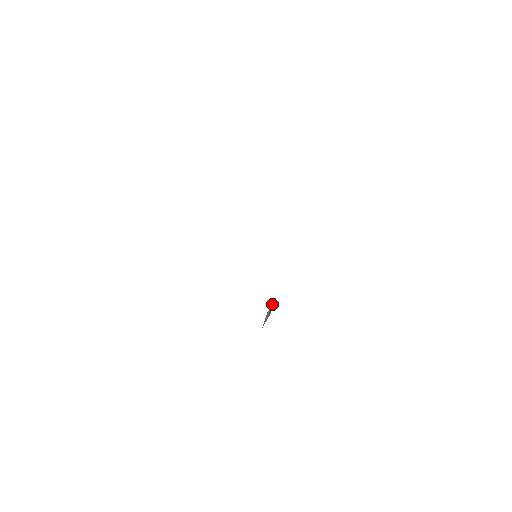
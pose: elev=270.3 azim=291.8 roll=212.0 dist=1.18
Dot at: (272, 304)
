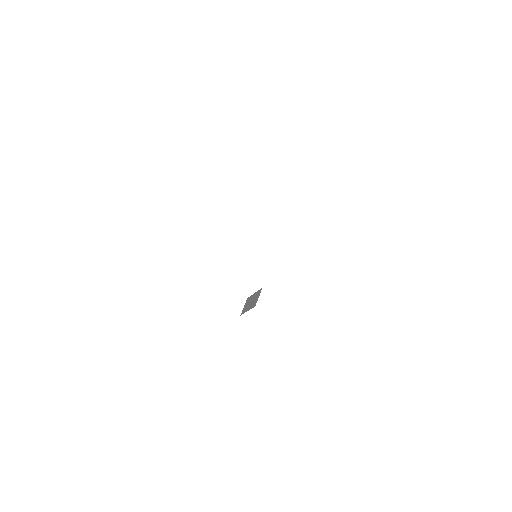
Dot at: (256, 293)
